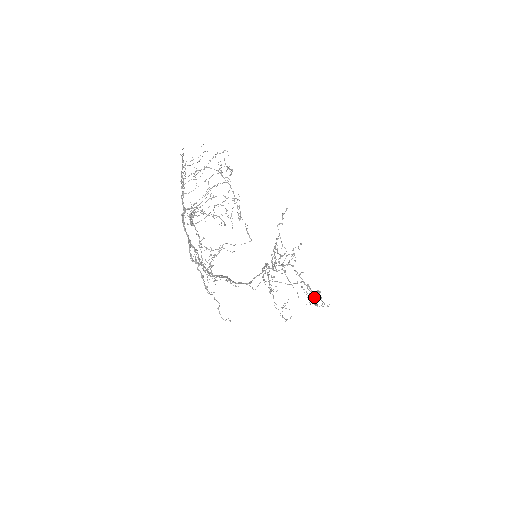
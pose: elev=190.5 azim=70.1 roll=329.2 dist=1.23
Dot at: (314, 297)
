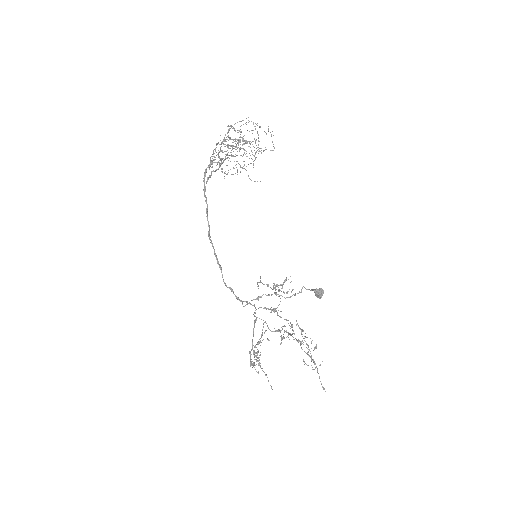
Dot at: (317, 291)
